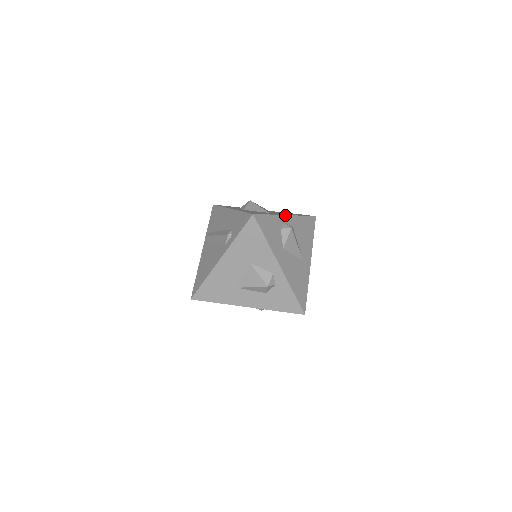
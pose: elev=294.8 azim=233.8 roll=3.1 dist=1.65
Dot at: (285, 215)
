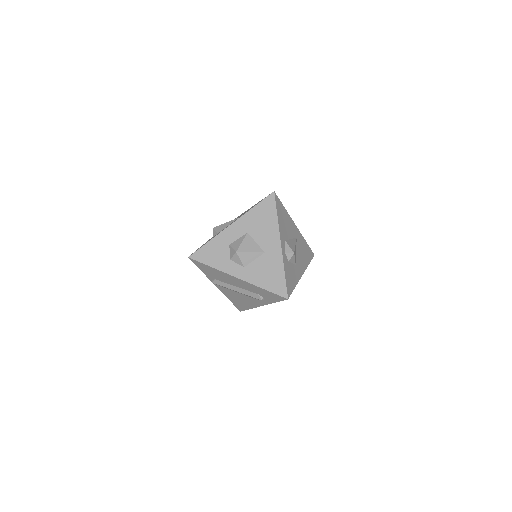
Dot at: (281, 248)
